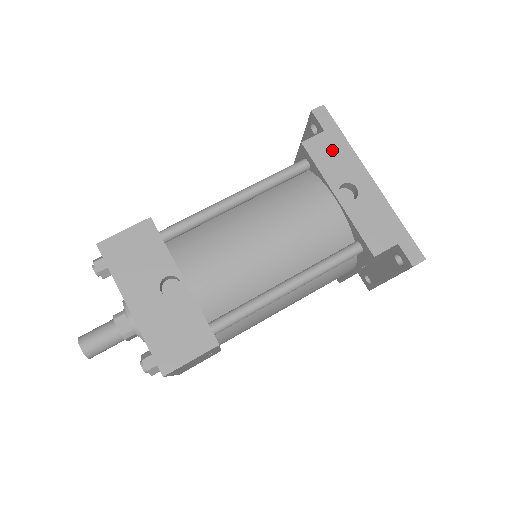
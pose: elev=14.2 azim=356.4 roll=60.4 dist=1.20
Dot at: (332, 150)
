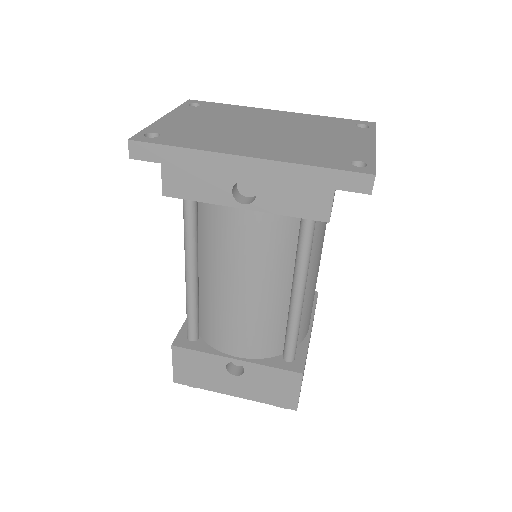
Dot at: (187, 173)
